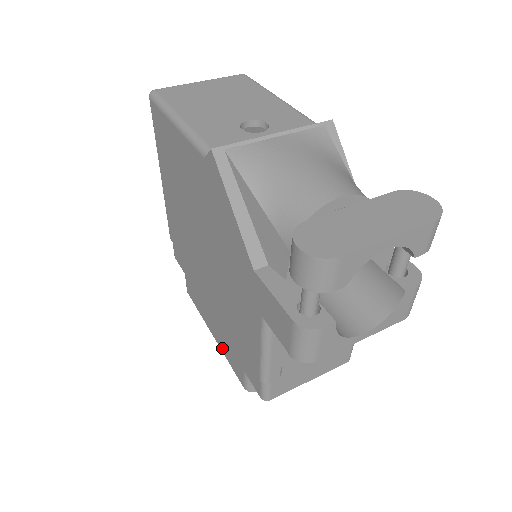
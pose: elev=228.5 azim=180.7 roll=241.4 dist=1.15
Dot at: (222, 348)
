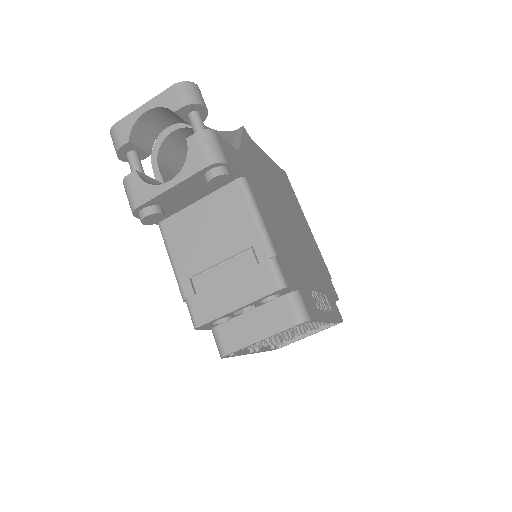
Dot at: occluded
